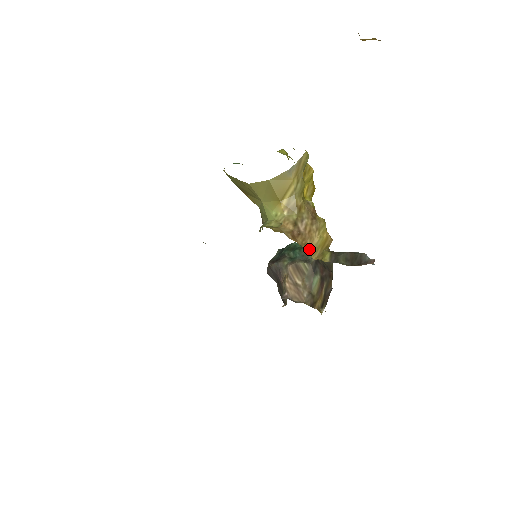
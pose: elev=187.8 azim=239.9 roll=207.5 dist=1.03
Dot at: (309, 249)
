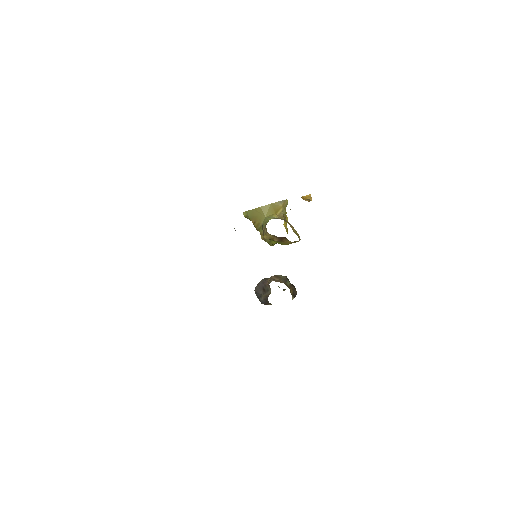
Dot at: occluded
